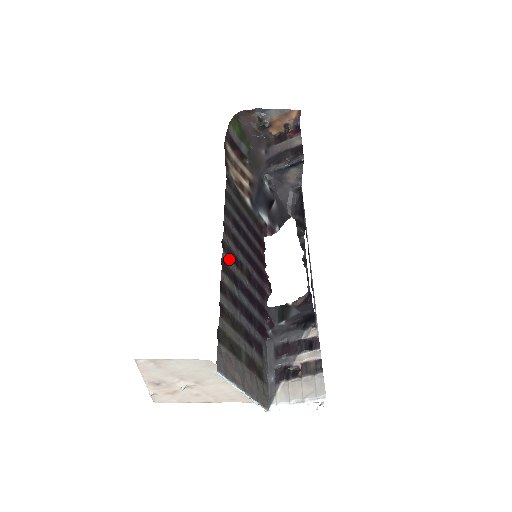
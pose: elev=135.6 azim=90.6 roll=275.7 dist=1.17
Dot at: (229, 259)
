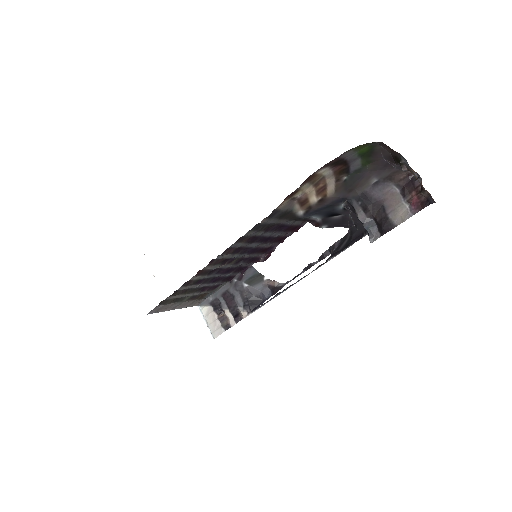
Dot at: (213, 265)
